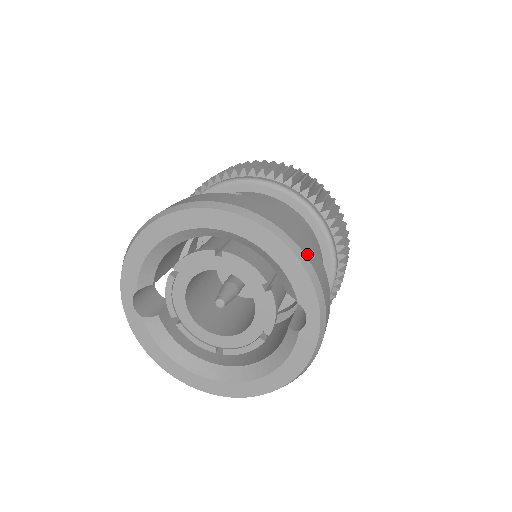
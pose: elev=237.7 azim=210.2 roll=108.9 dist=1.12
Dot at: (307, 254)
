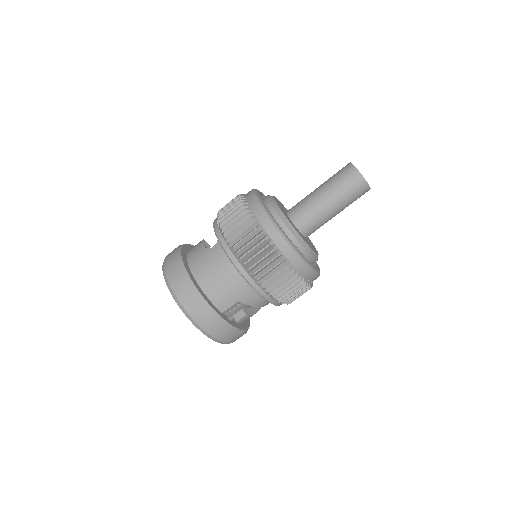
Dot at: (196, 318)
